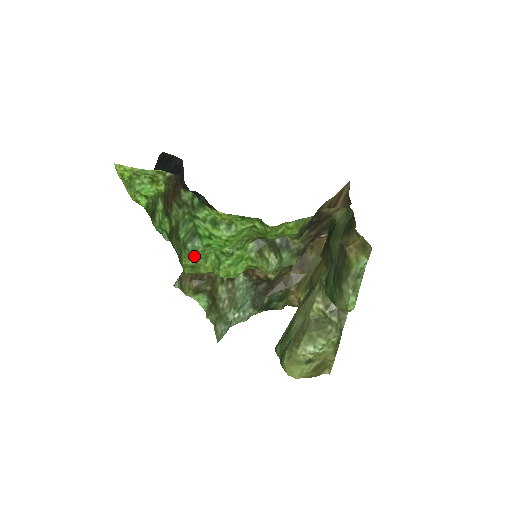
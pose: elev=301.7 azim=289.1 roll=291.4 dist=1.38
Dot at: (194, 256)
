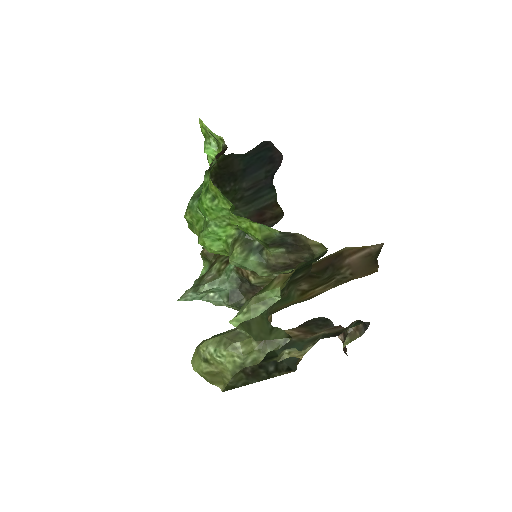
Dot at: (191, 213)
